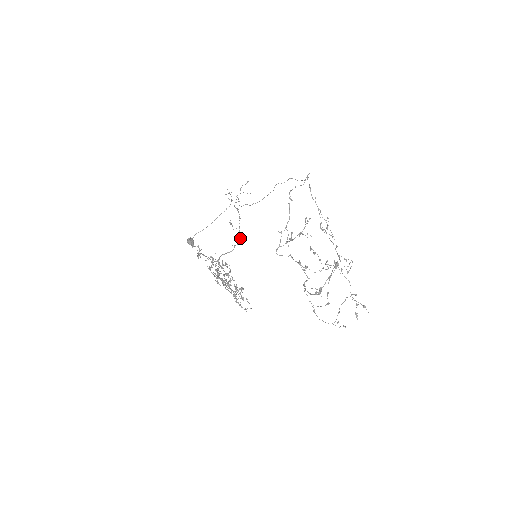
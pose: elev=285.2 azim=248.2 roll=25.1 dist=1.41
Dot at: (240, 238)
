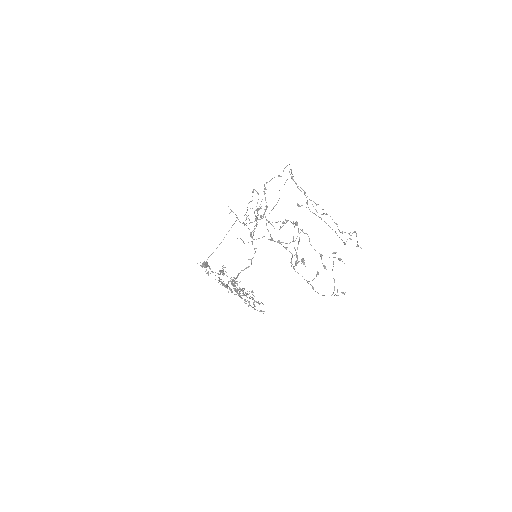
Dot at: (255, 251)
